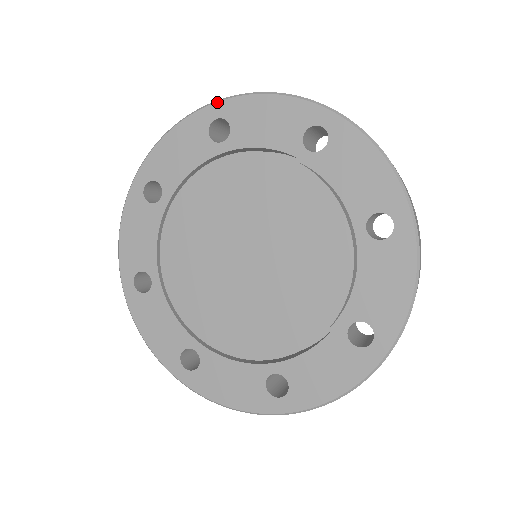
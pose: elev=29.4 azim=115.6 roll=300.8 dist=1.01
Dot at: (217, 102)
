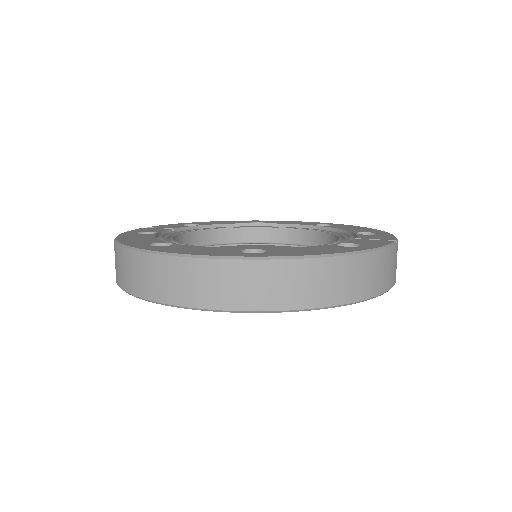
Dot at: occluded
